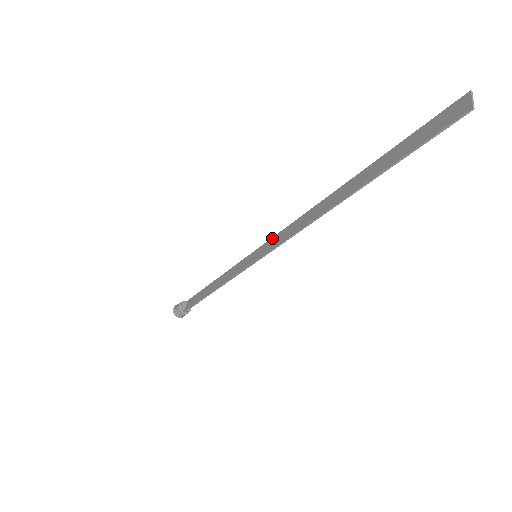
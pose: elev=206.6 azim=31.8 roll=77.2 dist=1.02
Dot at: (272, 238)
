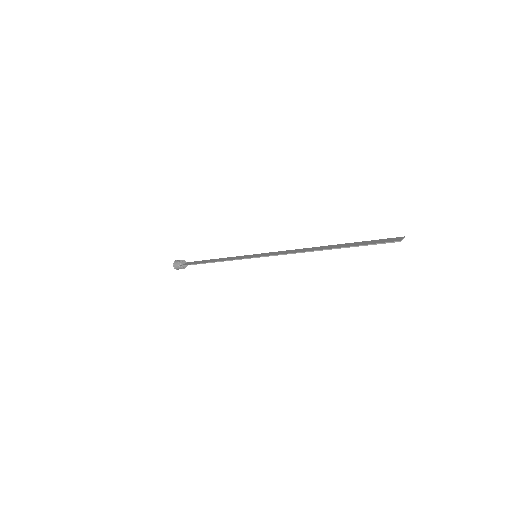
Dot at: (272, 252)
